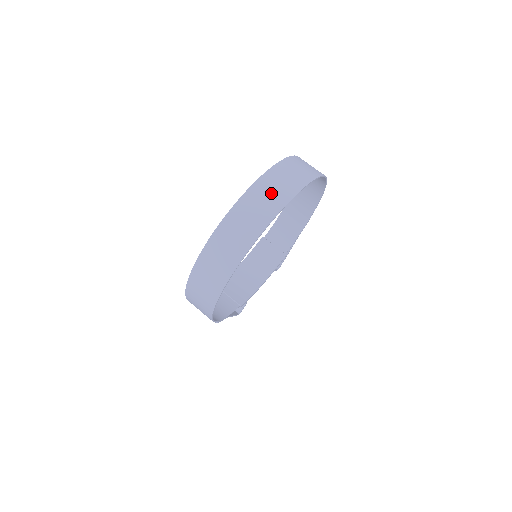
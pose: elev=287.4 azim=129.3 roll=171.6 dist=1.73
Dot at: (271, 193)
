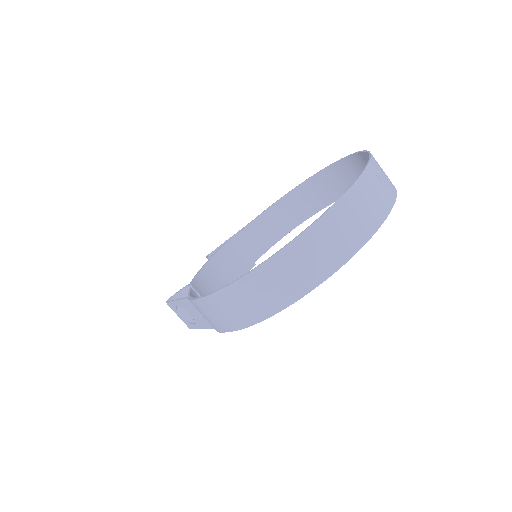
Dot at: (383, 181)
